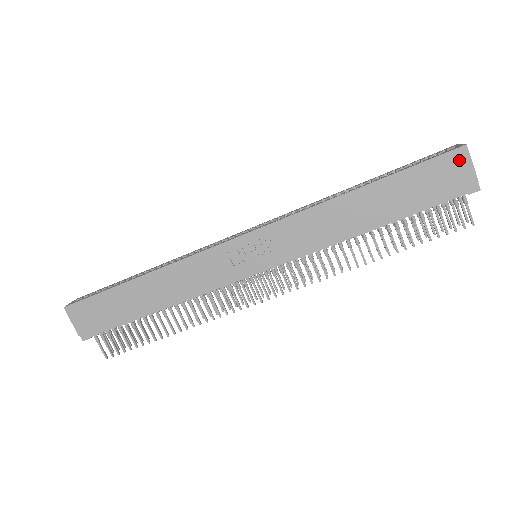
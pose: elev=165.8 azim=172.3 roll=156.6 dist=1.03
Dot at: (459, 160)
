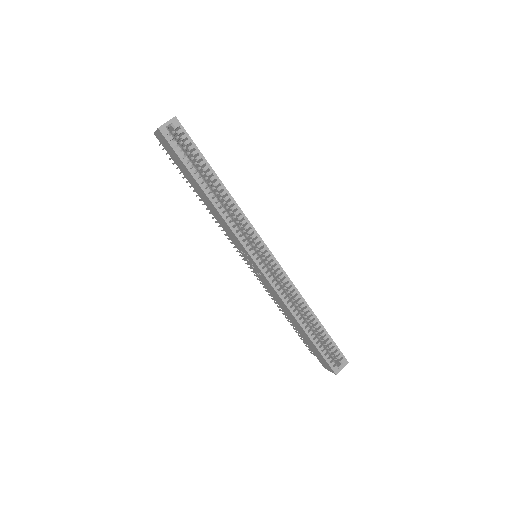
Dot at: (329, 368)
